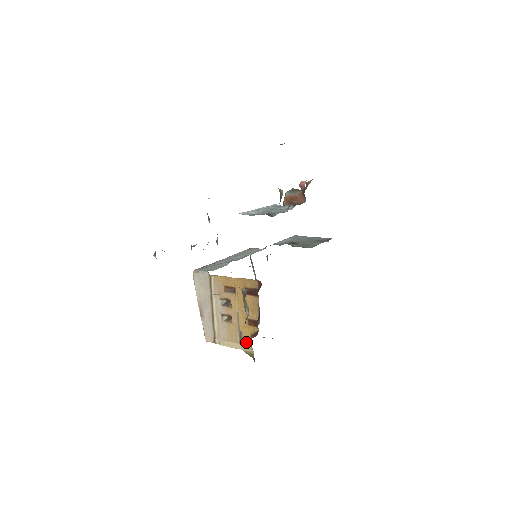
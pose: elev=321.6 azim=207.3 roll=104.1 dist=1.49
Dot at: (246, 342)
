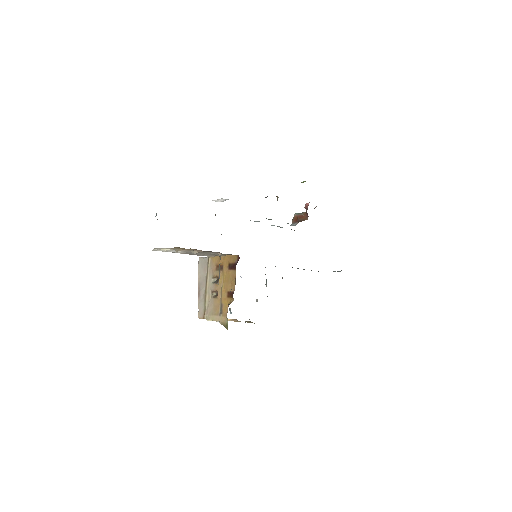
Dot at: (224, 314)
